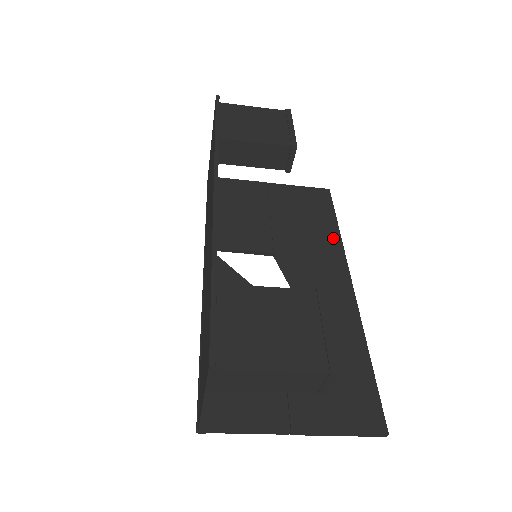
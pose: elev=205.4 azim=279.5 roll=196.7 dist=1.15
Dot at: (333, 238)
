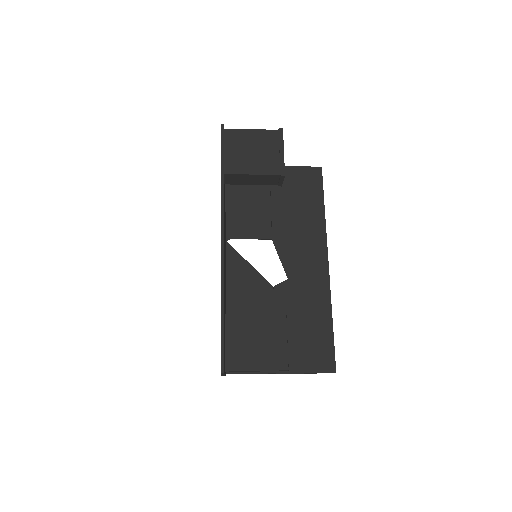
Dot at: (319, 220)
